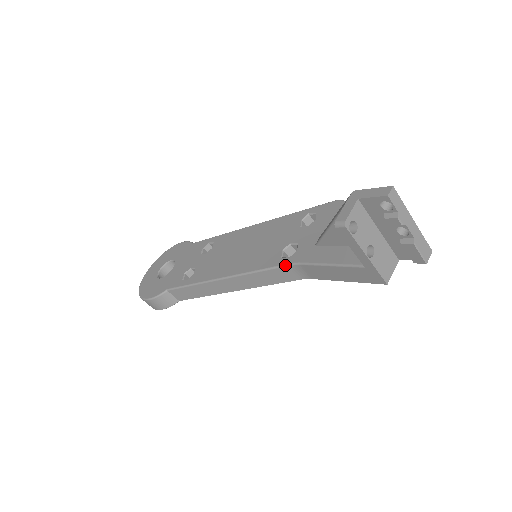
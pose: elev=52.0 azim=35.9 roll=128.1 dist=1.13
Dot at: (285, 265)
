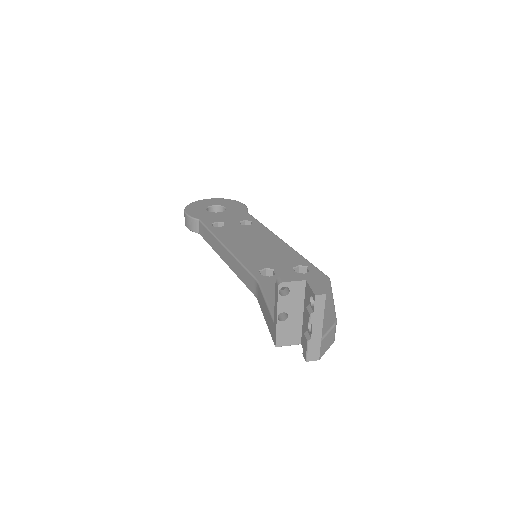
Dot at: (253, 276)
